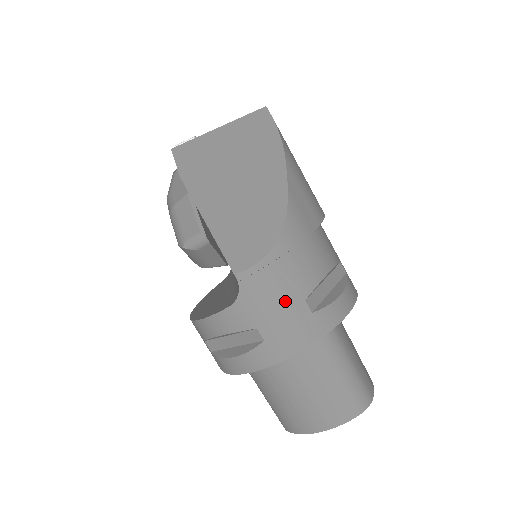
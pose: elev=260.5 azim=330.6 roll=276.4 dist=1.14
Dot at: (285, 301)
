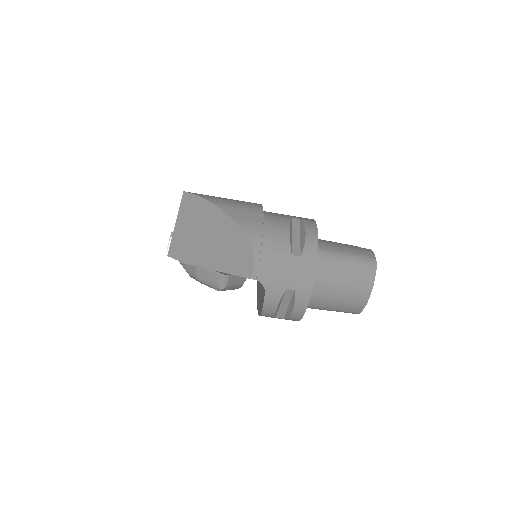
Dot at: (284, 265)
